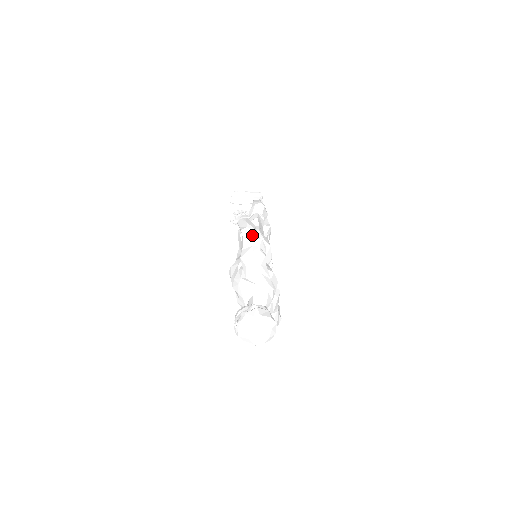
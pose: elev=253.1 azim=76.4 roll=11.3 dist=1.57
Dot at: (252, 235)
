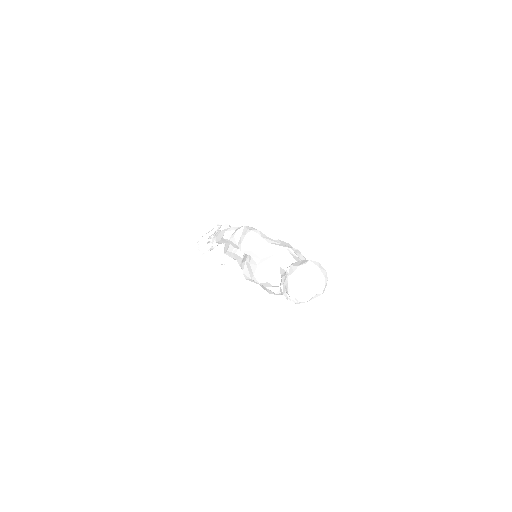
Dot at: (234, 231)
